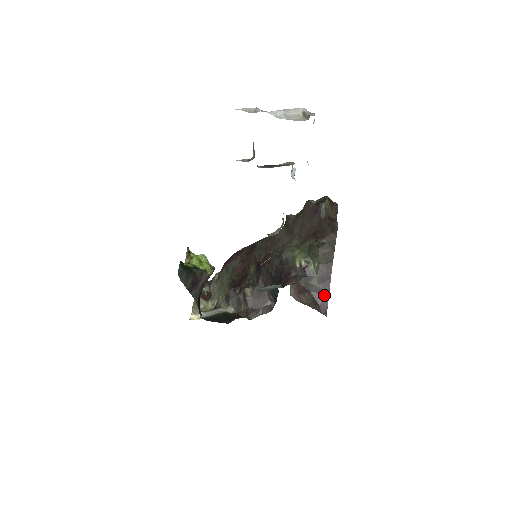
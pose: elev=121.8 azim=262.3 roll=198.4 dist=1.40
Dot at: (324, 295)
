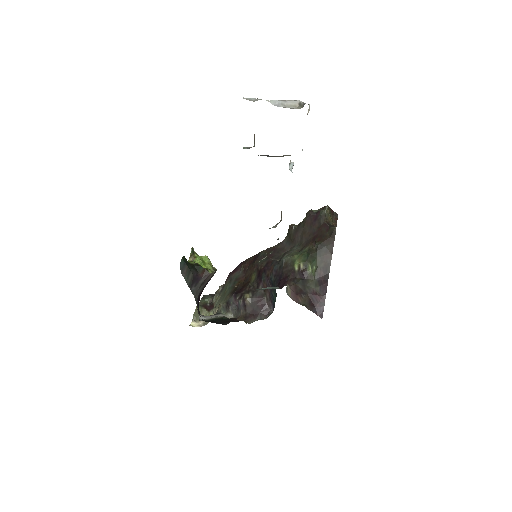
Dot at: (321, 297)
